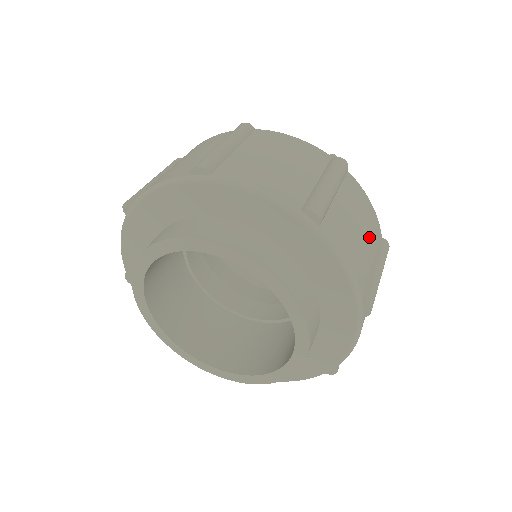
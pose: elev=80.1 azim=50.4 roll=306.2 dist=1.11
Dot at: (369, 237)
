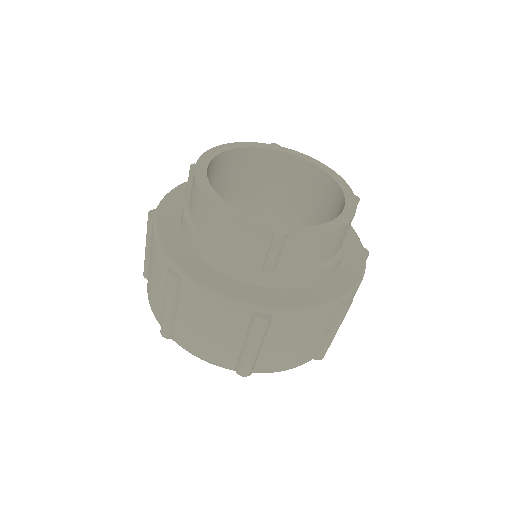
Dot at: (312, 333)
